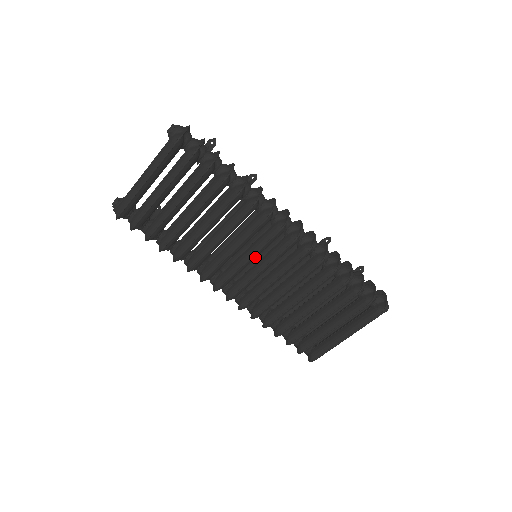
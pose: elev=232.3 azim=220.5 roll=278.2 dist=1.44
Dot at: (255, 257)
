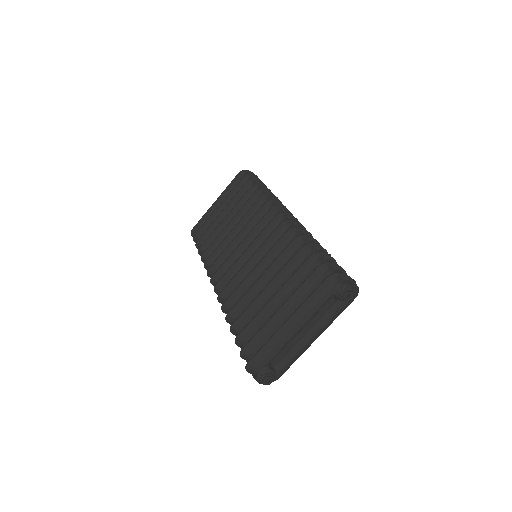
Dot at: (249, 243)
